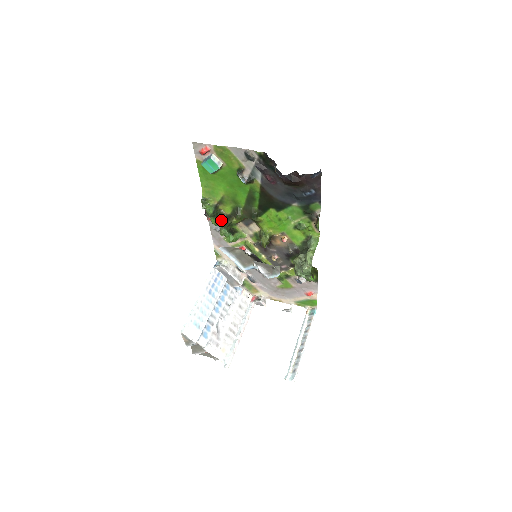
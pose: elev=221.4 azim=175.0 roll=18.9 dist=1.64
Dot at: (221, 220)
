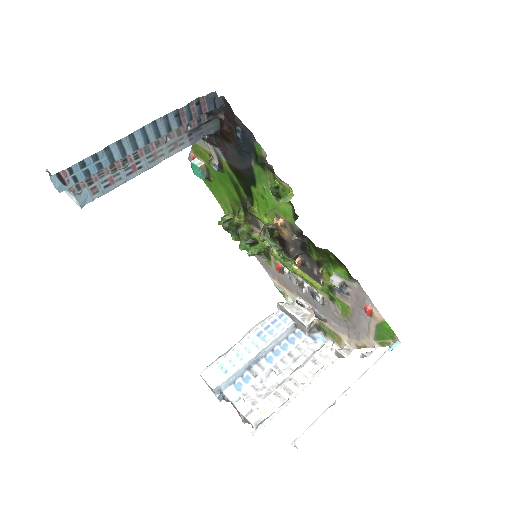
Dot at: (236, 231)
